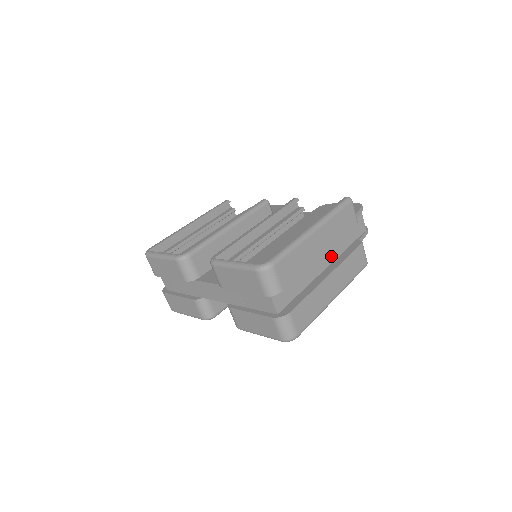
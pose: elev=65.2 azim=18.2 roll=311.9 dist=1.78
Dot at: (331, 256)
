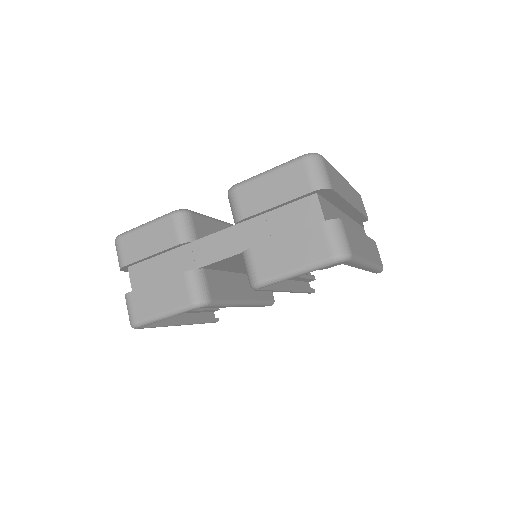
Dot at: occluded
